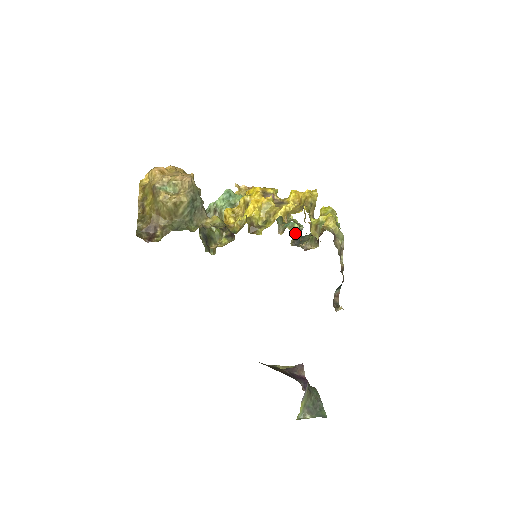
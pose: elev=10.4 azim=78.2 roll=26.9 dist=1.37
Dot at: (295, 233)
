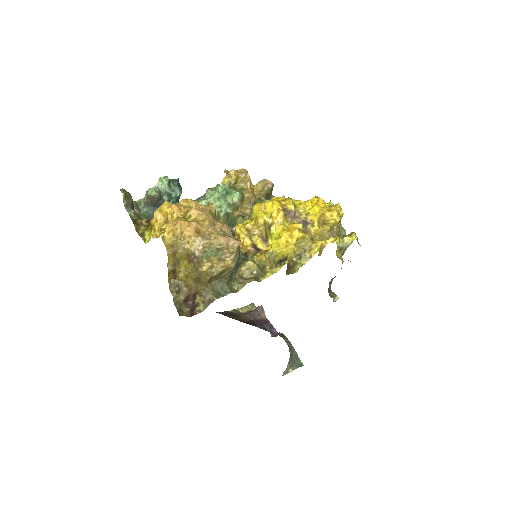
Dot at: occluded
